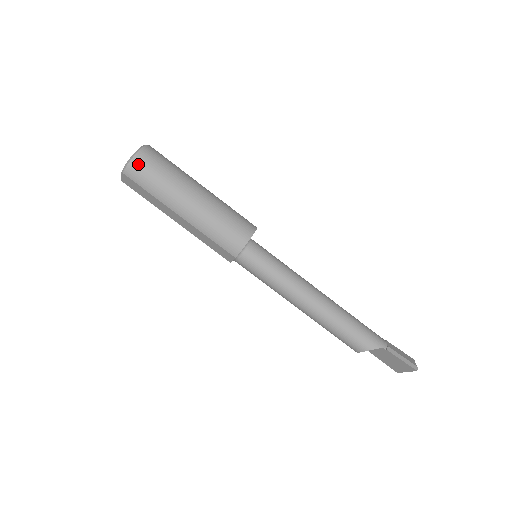
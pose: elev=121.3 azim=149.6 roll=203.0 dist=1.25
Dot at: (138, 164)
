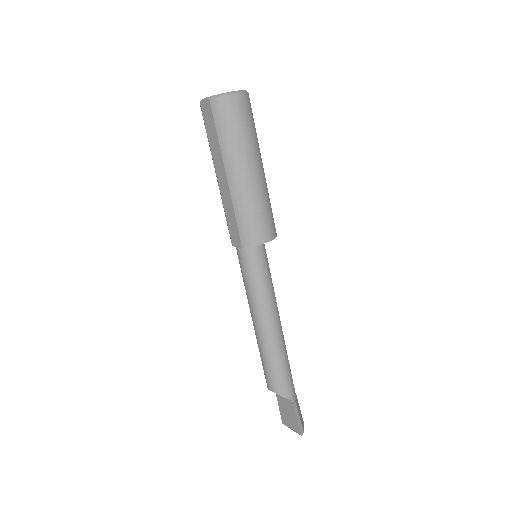
Dot at: (230, 104)
